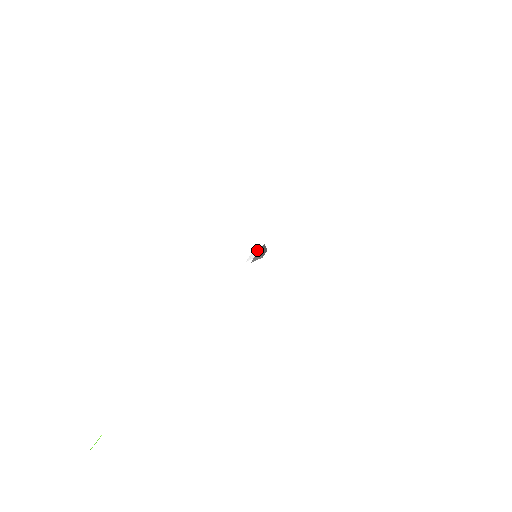
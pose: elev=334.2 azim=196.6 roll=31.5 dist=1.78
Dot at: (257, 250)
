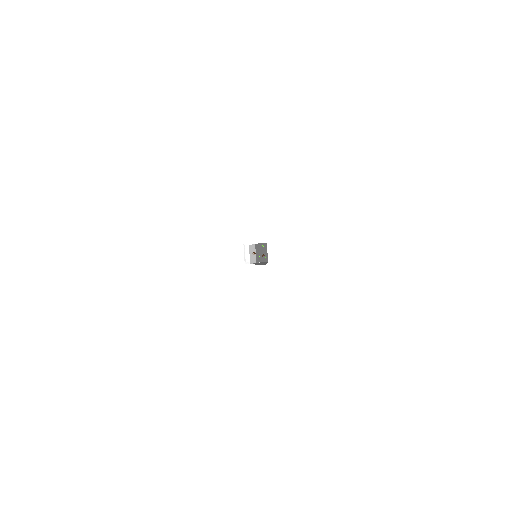
Dot at: (259, 249)
